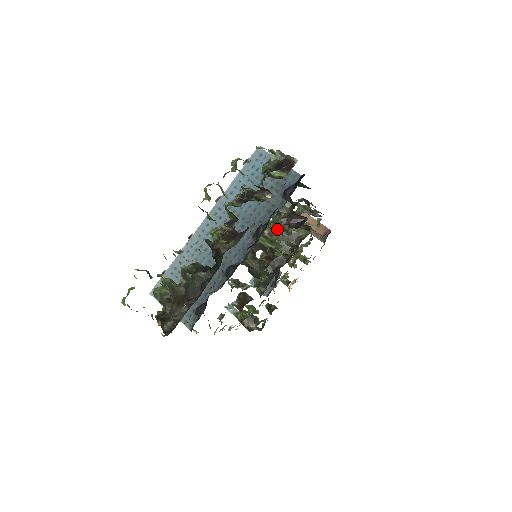
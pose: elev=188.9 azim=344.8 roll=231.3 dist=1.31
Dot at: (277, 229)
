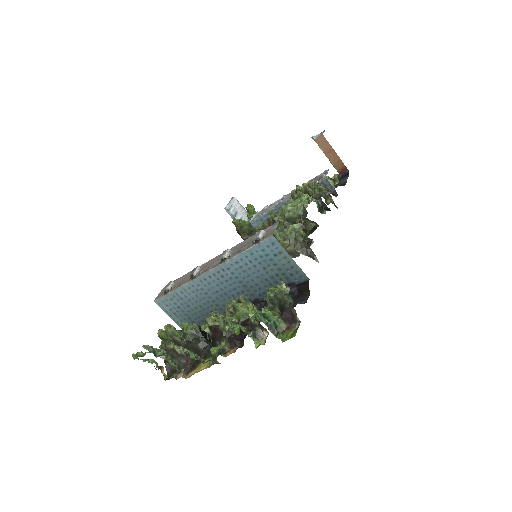
Dot at: occluded
